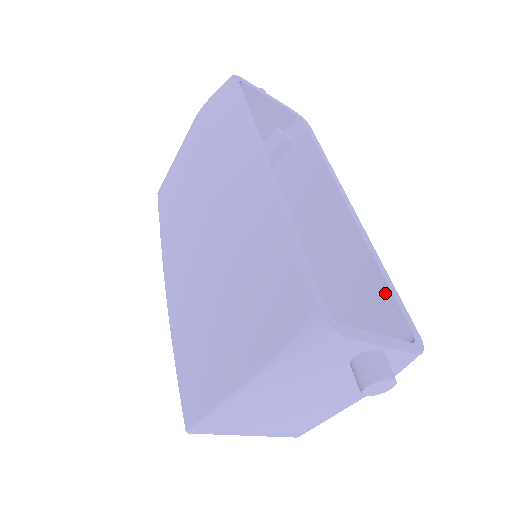
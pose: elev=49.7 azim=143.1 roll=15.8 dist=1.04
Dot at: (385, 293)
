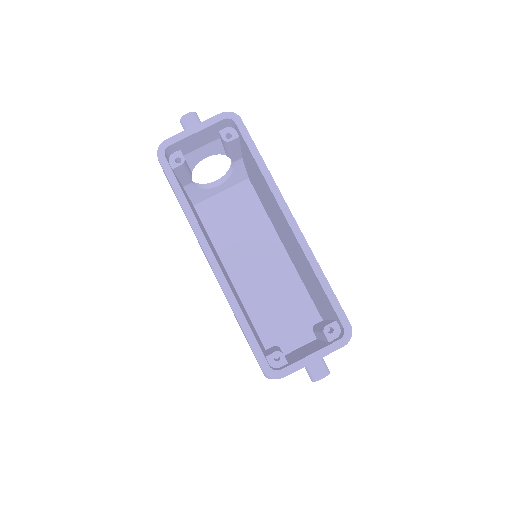
Dot at: (325, 295)
